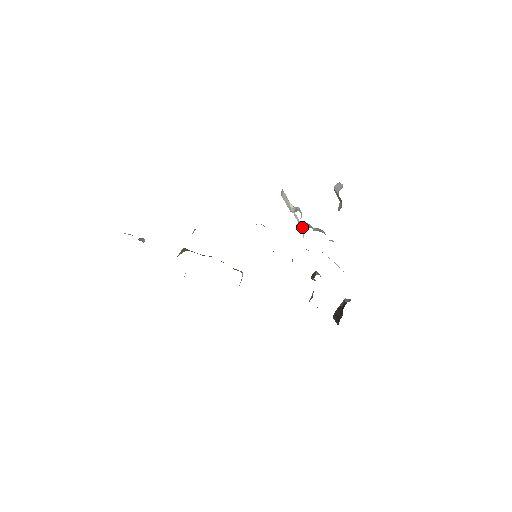
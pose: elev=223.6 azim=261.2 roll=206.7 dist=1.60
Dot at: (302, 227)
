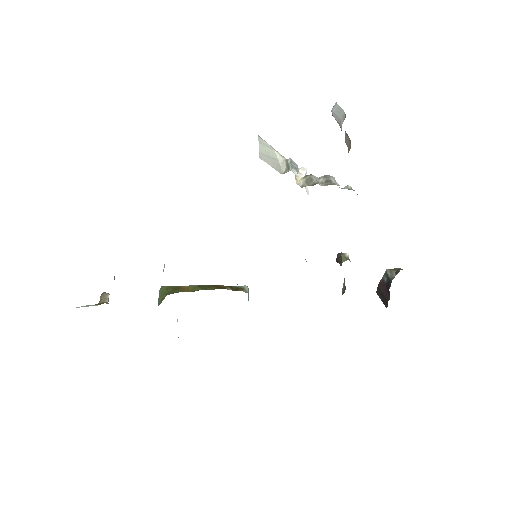
Dot at: occluded
